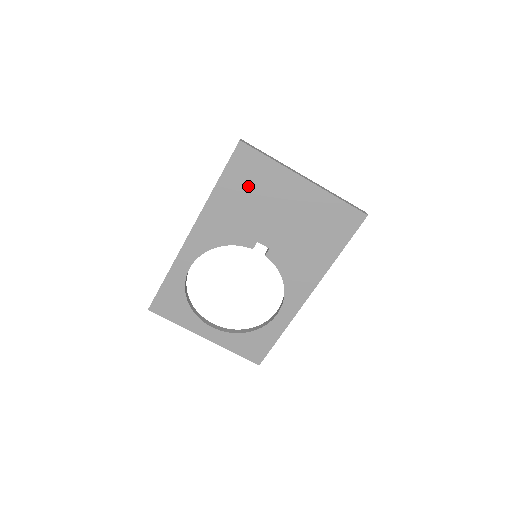
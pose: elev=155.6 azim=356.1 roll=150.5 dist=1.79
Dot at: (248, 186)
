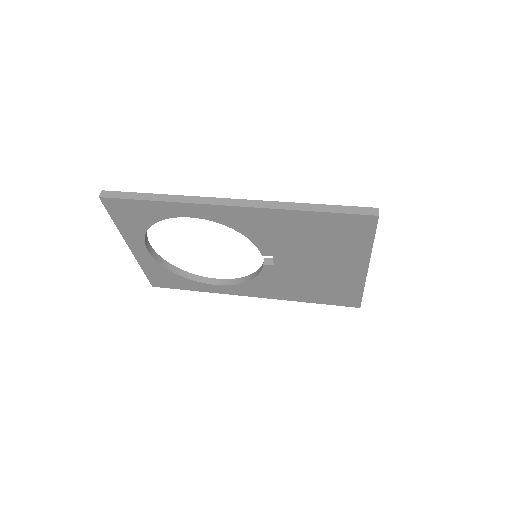
Dot at: (329, 235)
